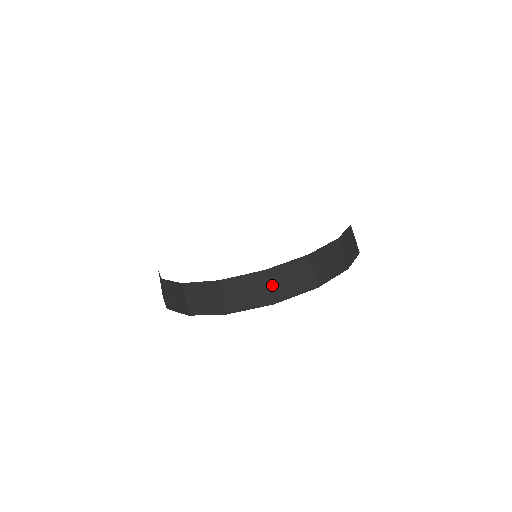
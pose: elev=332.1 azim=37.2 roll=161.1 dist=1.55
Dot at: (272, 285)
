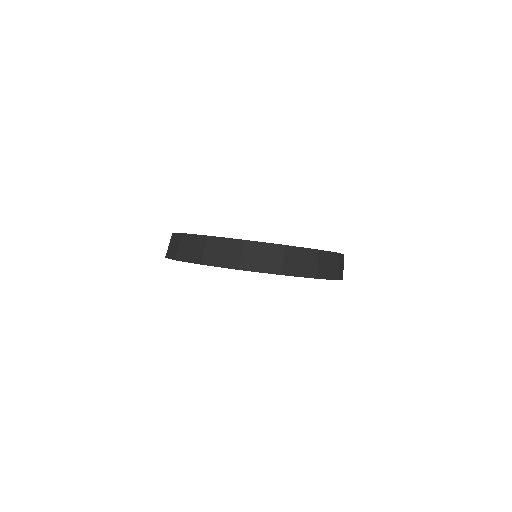
Dot at: (207, 249)
